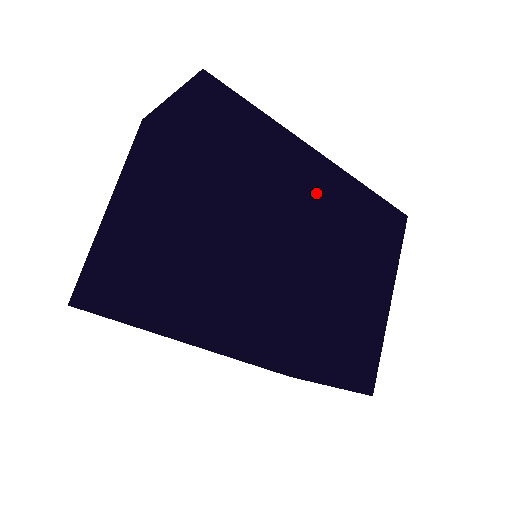
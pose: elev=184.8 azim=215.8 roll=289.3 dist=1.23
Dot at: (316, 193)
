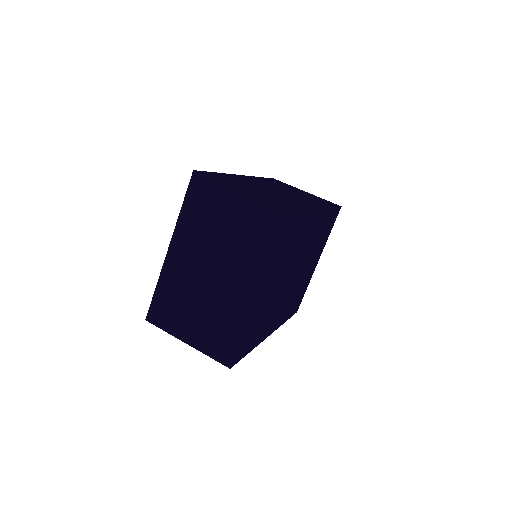
Dot at: (312, 235)
